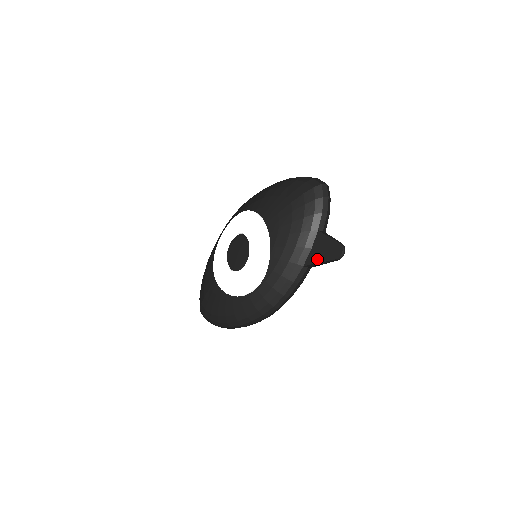
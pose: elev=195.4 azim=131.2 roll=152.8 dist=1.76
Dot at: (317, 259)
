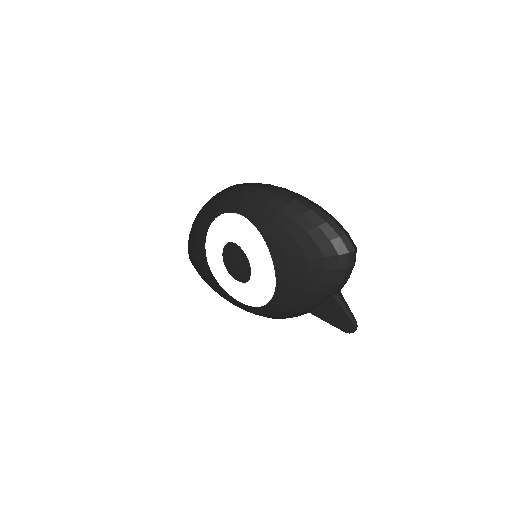
Dot at: (325, 318)
